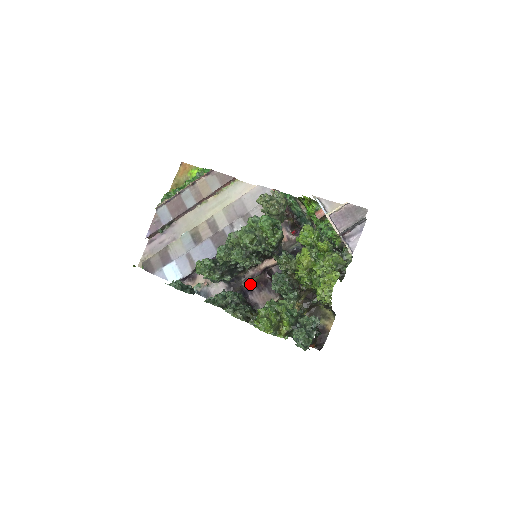
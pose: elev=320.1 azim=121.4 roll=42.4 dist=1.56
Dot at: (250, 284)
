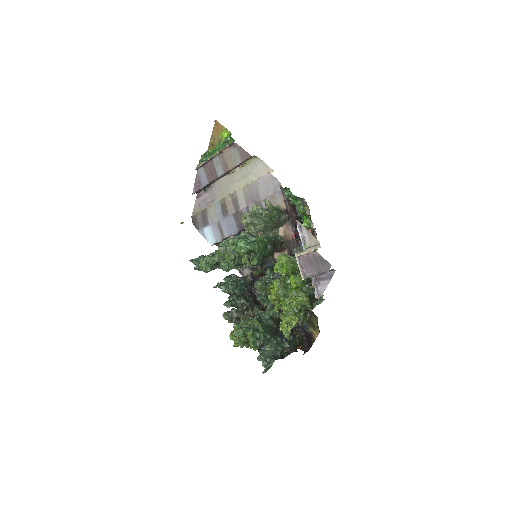
Dot at: (257, 274)
